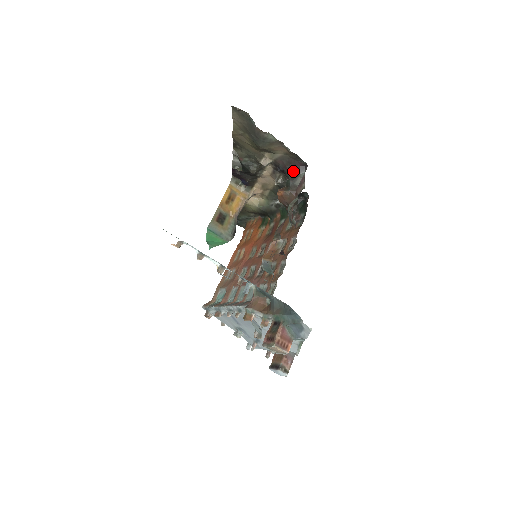
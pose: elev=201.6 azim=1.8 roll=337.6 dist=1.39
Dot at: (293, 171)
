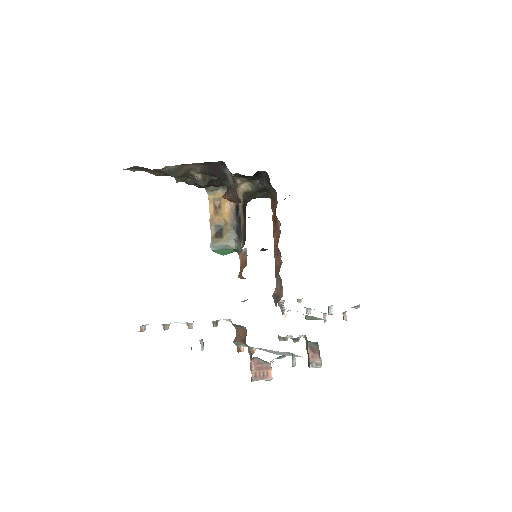
Dot at: (219, 173)
